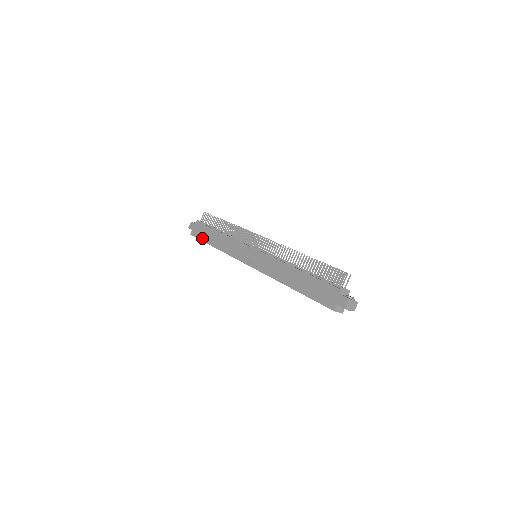
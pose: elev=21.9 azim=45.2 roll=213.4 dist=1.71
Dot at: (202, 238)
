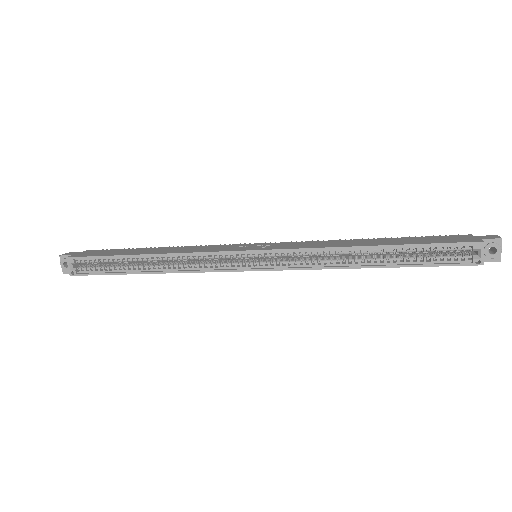
Dot at: (107, 254)
